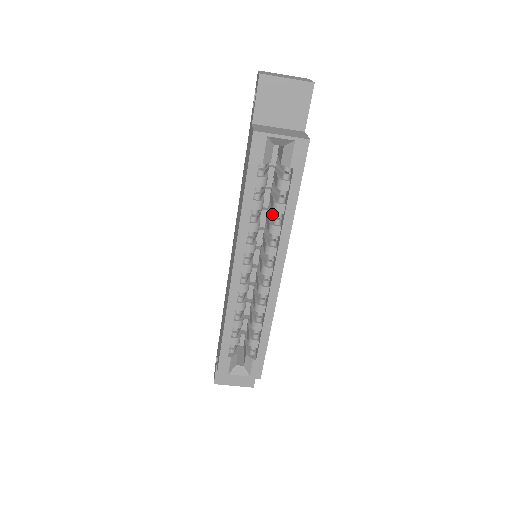
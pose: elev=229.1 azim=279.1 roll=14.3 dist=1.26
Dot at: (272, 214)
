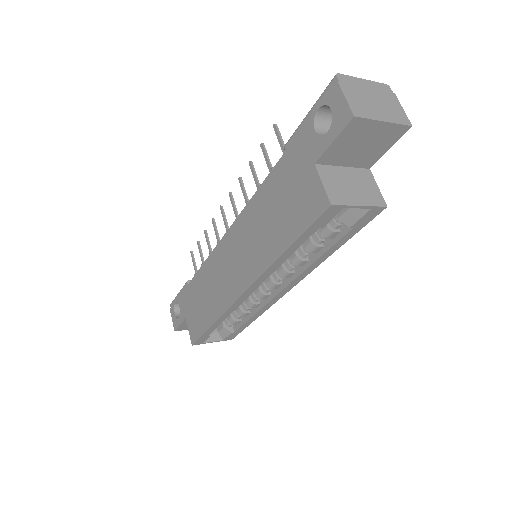
Dot at: occluded
